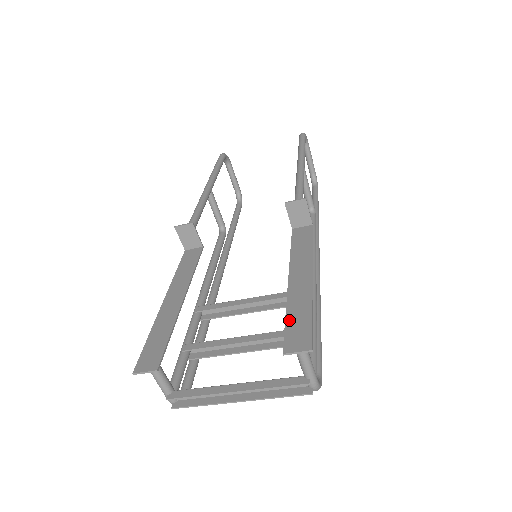
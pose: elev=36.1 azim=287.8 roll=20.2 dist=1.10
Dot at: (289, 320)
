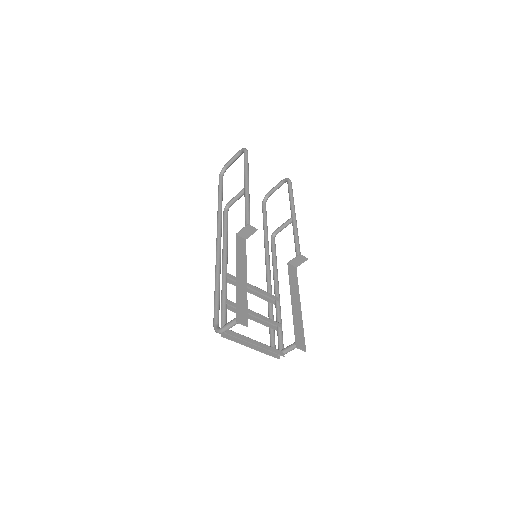
Dot at: (296, 329)
